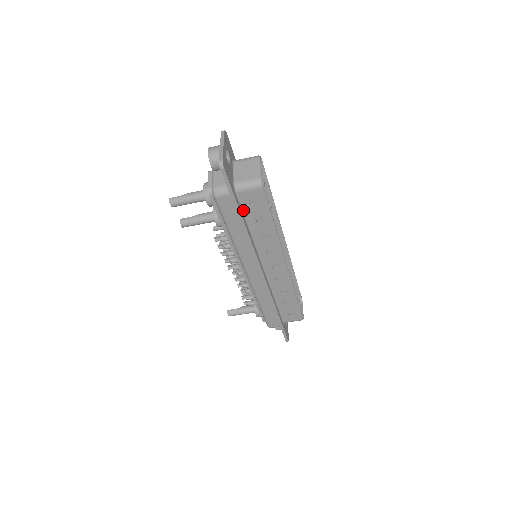
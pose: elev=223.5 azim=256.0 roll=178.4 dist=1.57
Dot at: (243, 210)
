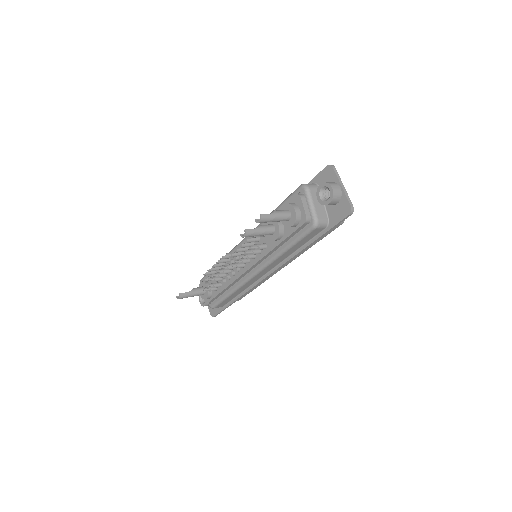
Dot at: occluded
